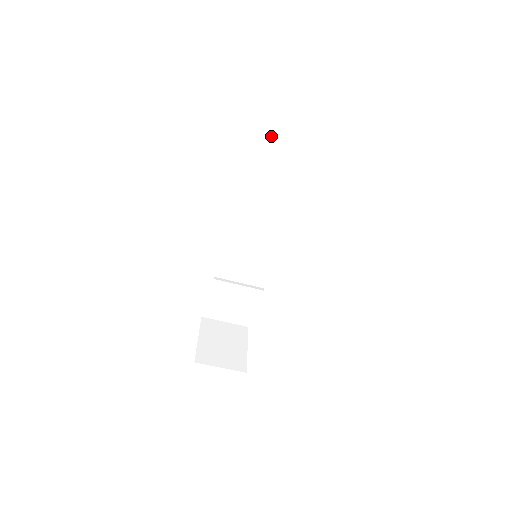
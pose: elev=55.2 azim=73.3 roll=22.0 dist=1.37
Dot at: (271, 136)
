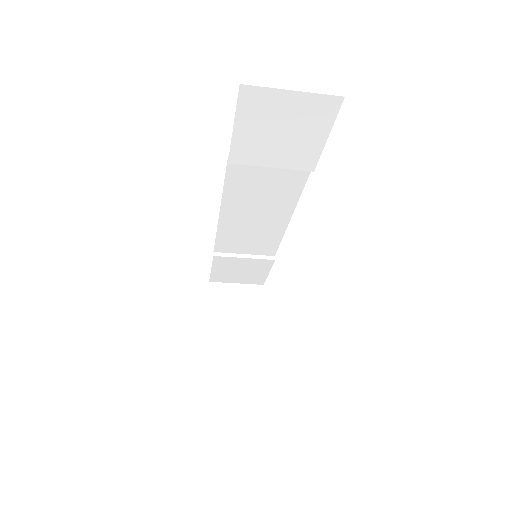
Dot at: (252, 120)
